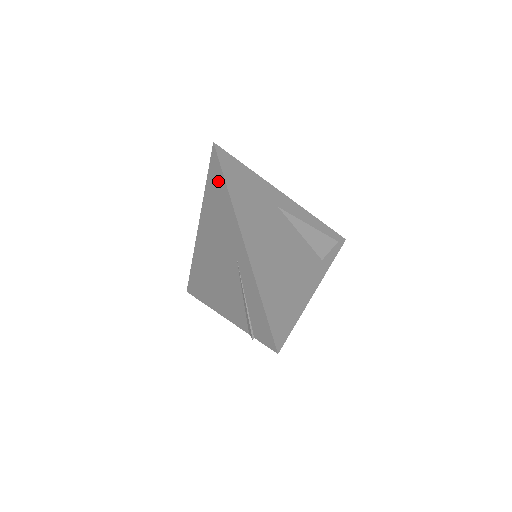
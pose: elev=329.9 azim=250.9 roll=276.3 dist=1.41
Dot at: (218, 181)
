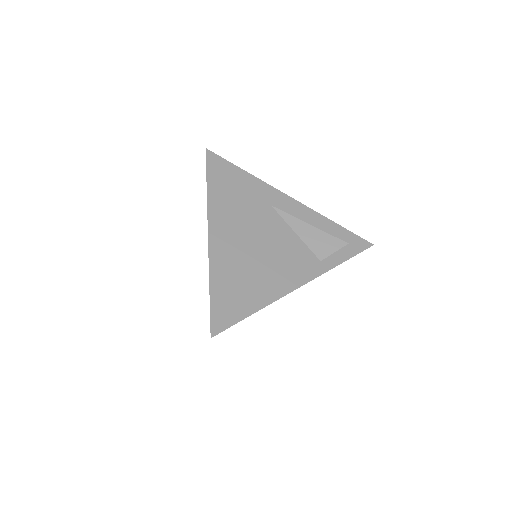
Dot at: occluded
